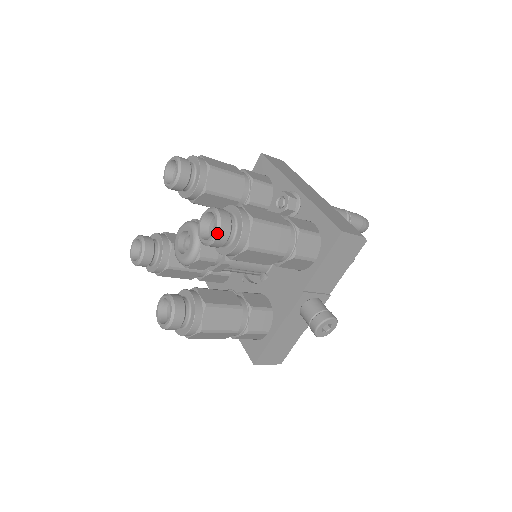
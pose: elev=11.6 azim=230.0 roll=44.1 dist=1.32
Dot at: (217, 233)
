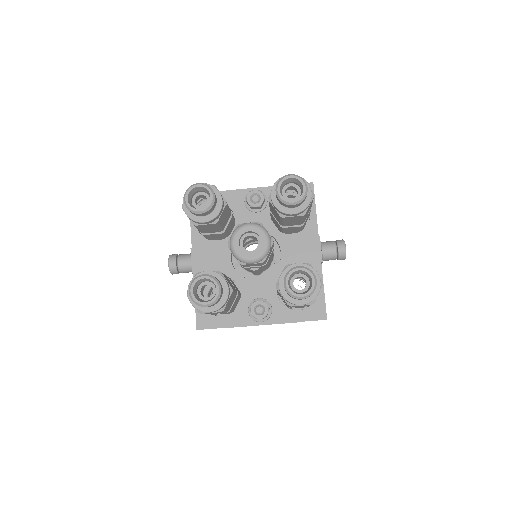
Dot at: (306, 185)
